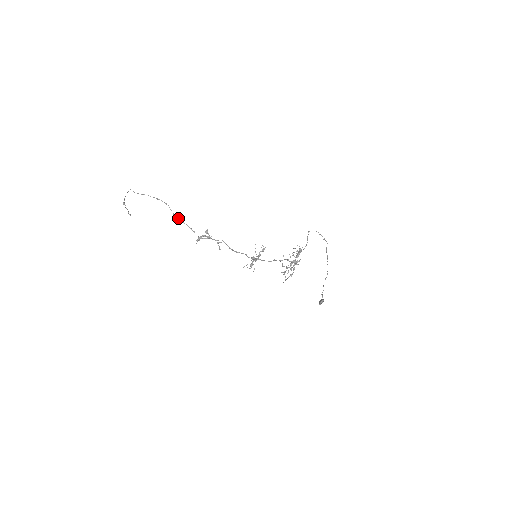
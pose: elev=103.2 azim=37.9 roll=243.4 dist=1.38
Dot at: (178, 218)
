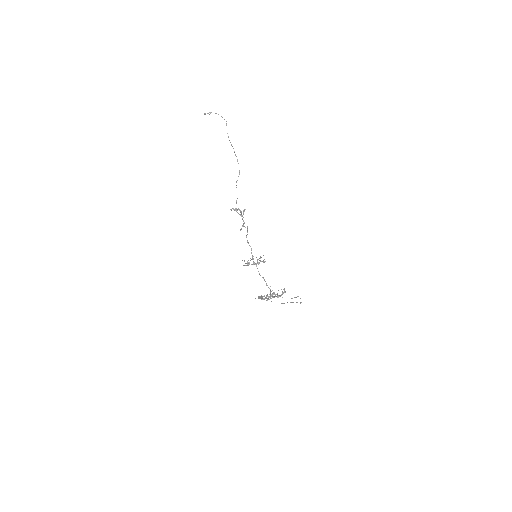
Dot at: occluded
